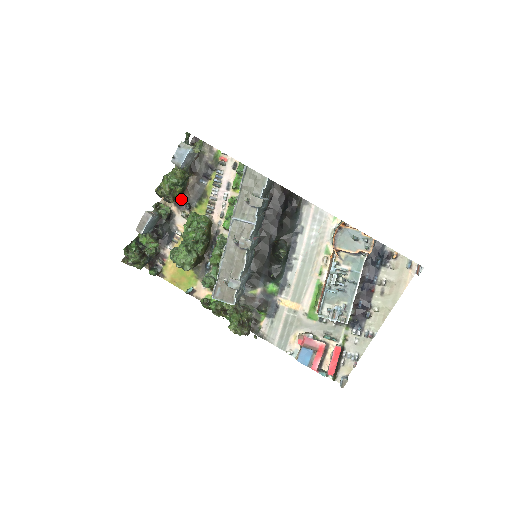
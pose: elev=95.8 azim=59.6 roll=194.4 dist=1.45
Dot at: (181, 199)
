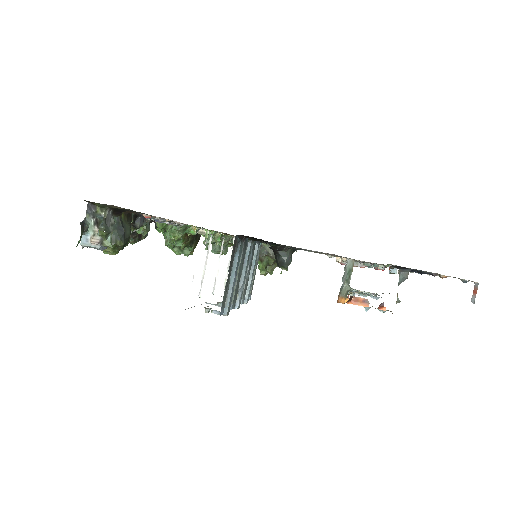
Dot at: occluded
